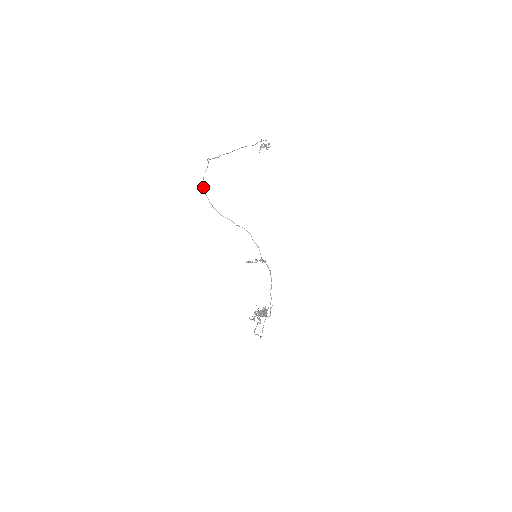
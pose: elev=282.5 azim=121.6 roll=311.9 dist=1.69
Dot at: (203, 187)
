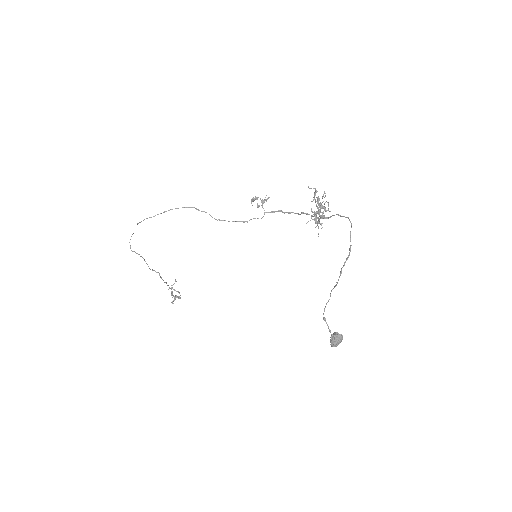
Dot at: occluded
